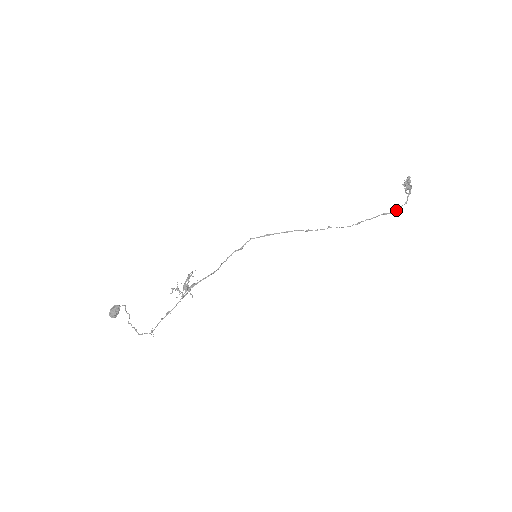
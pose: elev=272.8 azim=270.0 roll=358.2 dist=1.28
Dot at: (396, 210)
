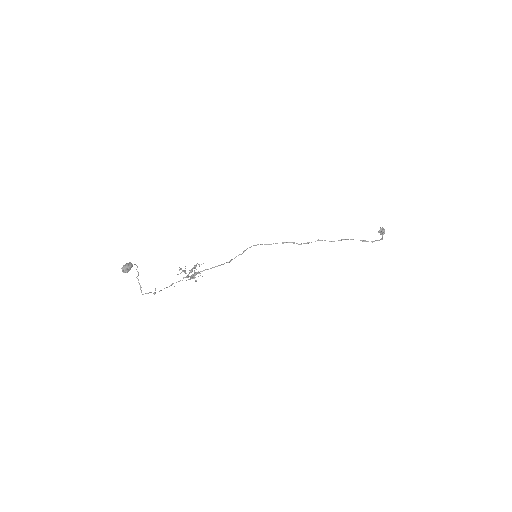
Dot at: (374, 241)
